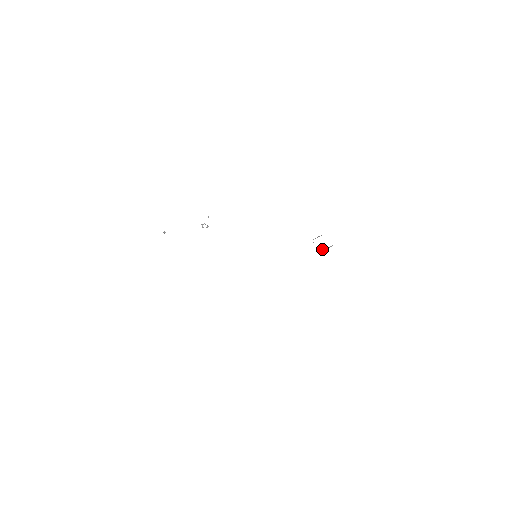
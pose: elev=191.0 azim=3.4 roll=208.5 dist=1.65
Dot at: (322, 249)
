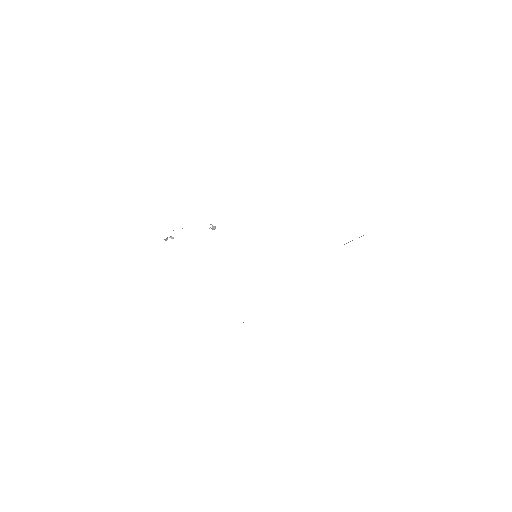
Dot at: (348, 242)
